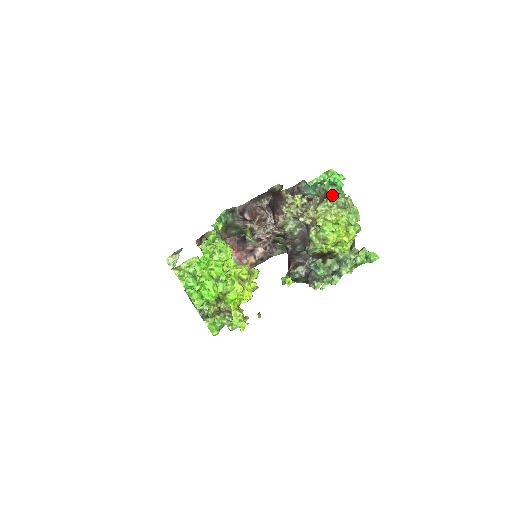
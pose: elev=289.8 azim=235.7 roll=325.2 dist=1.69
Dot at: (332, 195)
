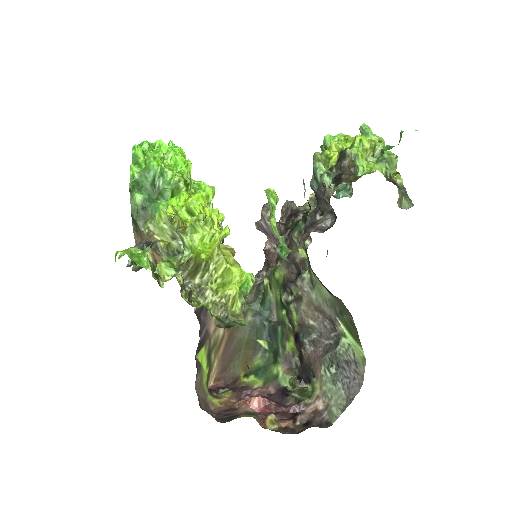
Dot at: occluded
